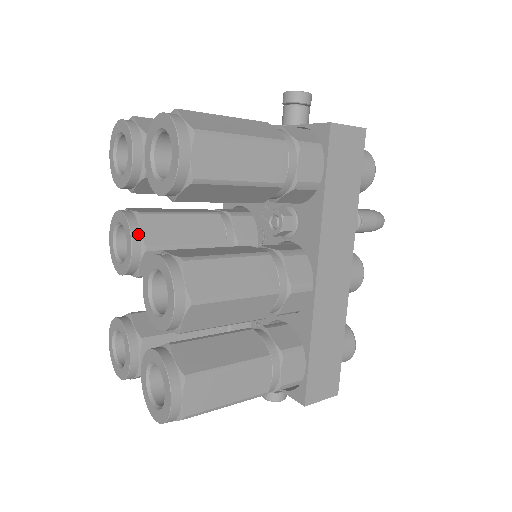
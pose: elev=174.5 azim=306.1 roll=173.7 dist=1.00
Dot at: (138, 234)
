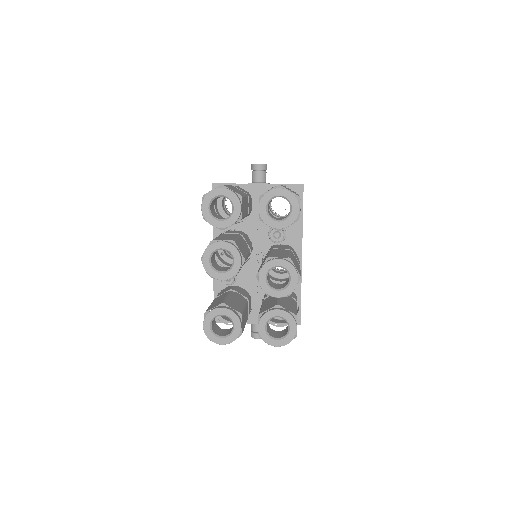
Dot at: (240, 253)
